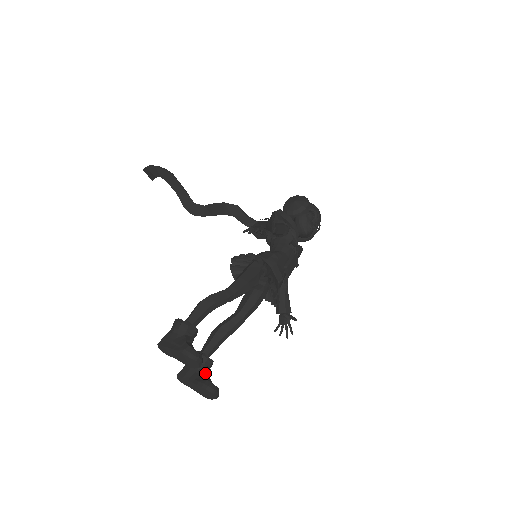
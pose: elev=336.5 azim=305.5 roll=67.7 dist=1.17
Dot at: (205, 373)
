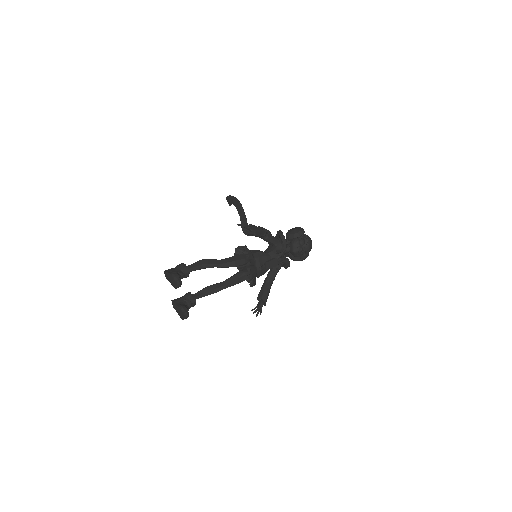
Dot at: (187, 304)
